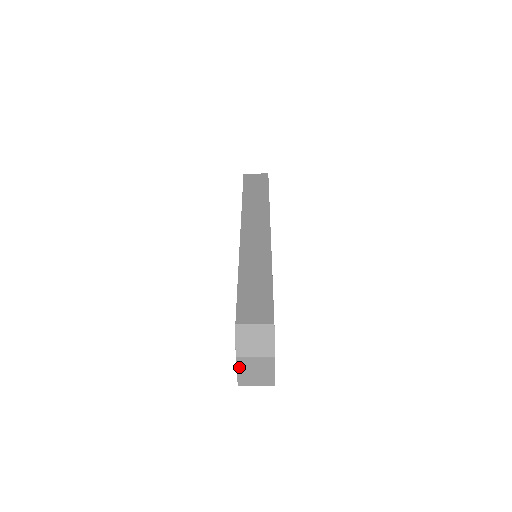
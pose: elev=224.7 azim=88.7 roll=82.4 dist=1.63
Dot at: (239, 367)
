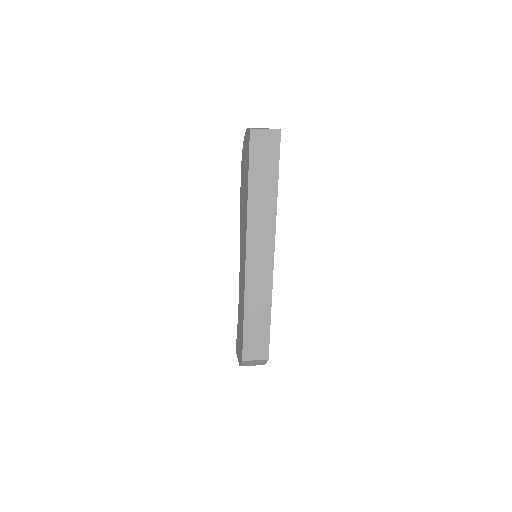
Dot at: occluded
